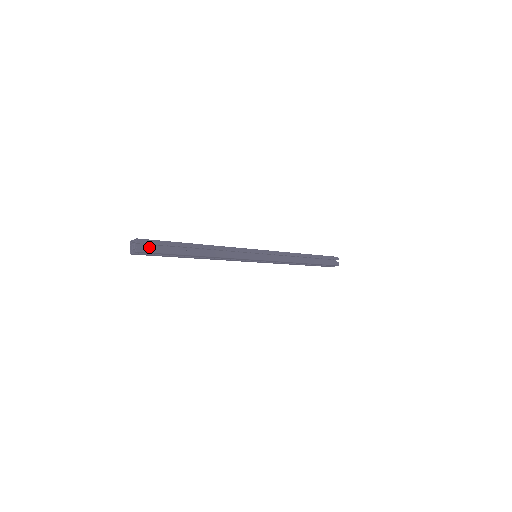
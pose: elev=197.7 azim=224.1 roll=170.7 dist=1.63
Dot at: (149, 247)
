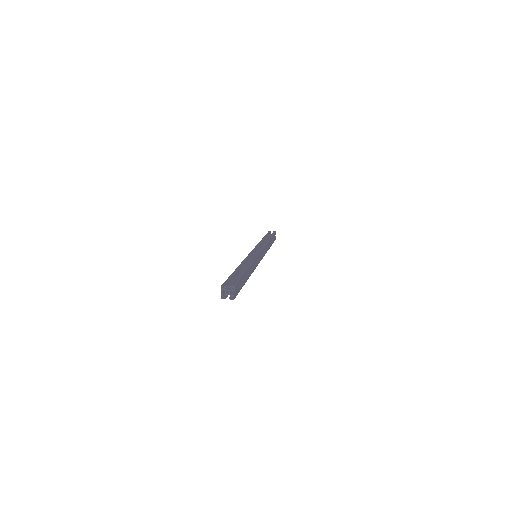
Dot at: occluded
